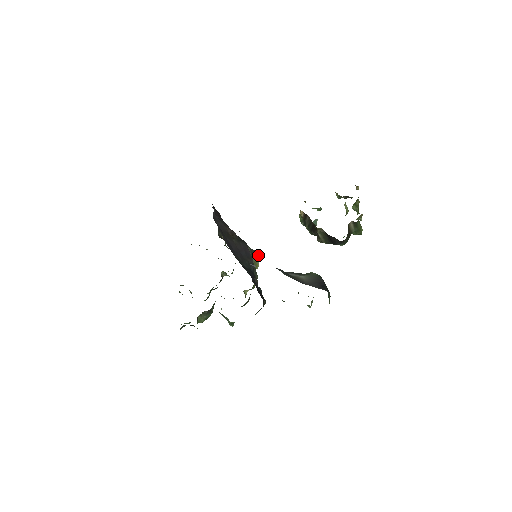
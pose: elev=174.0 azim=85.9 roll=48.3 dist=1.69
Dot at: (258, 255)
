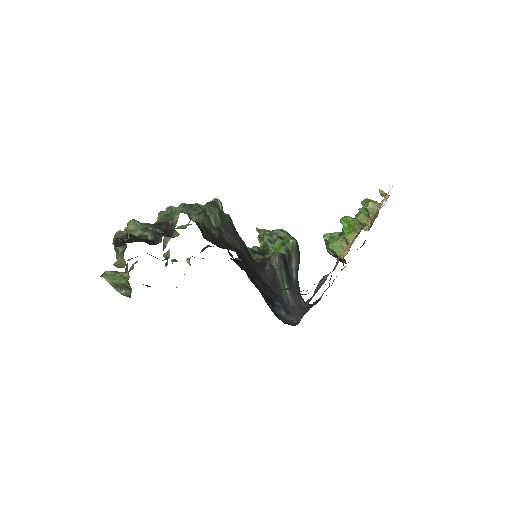
Dot at: (222, 206)
